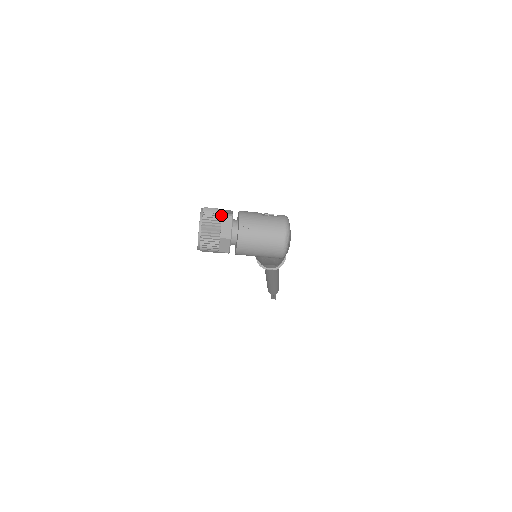
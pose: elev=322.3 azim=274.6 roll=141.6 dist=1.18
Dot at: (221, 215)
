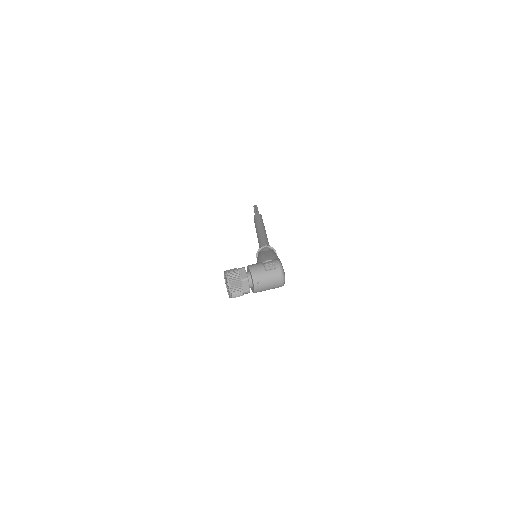
Dot at: (241, 281)
